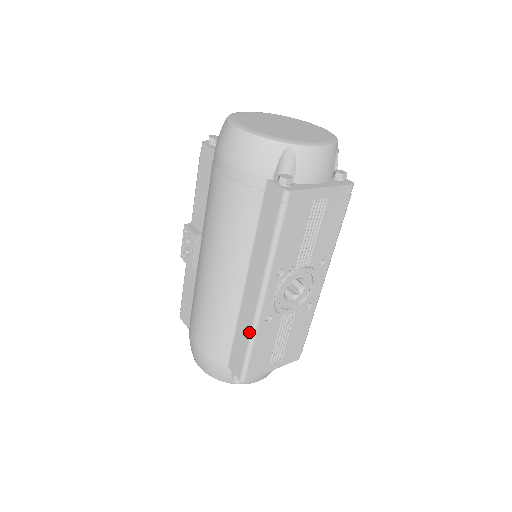
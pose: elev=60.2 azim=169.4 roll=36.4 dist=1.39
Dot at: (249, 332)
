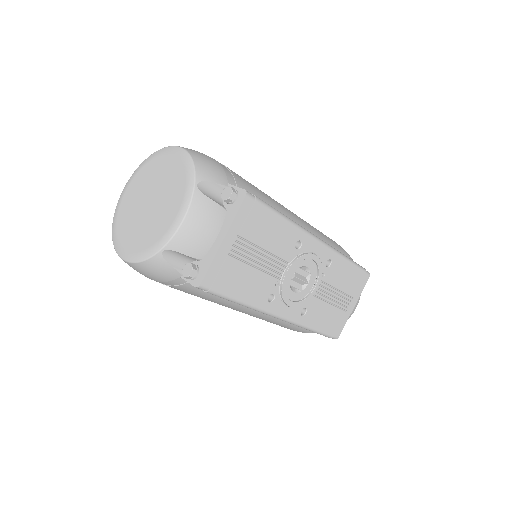
Dot at: (301, 327)
